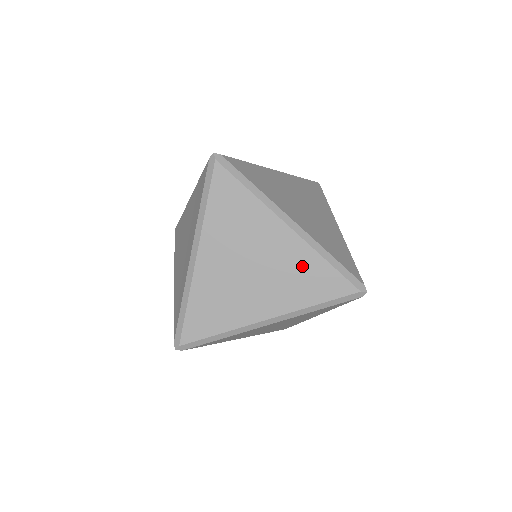
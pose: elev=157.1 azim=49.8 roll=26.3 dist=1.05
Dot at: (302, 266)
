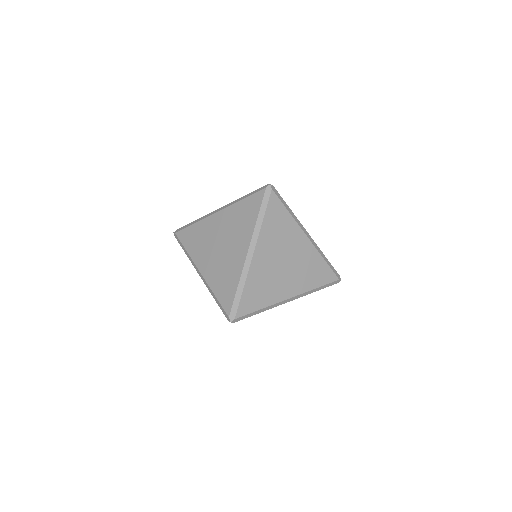
Dot at: occluded
